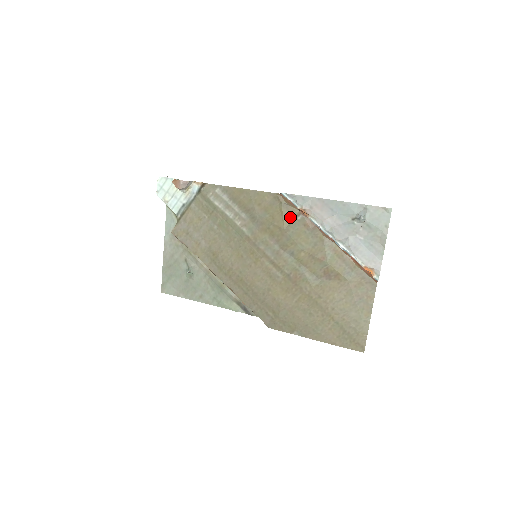
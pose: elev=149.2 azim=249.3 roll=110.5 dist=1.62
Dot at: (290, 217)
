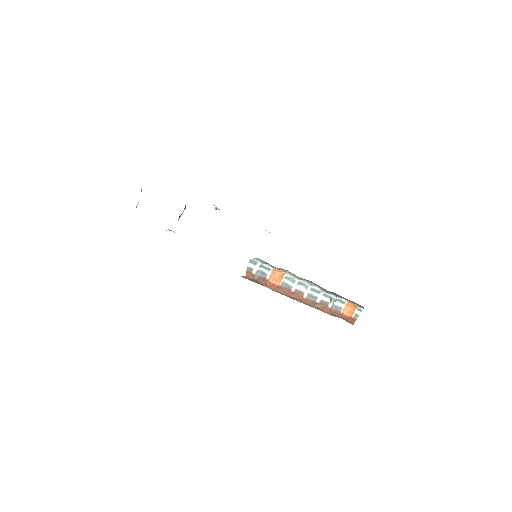
Dot at: occluded
